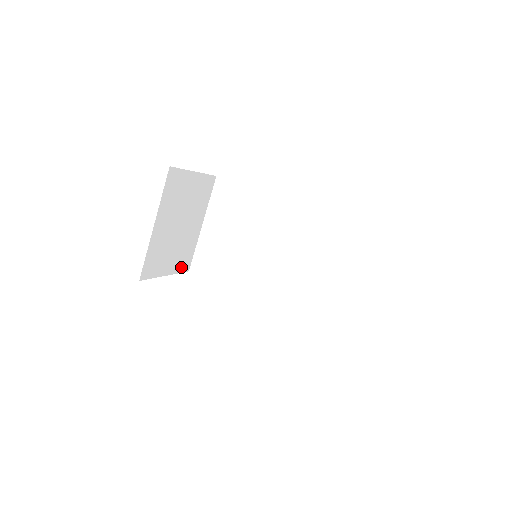
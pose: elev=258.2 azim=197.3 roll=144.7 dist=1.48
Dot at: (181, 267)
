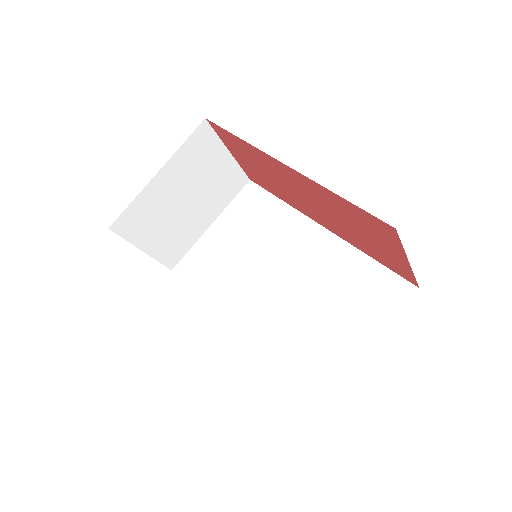
Dot at: (165, 257)
